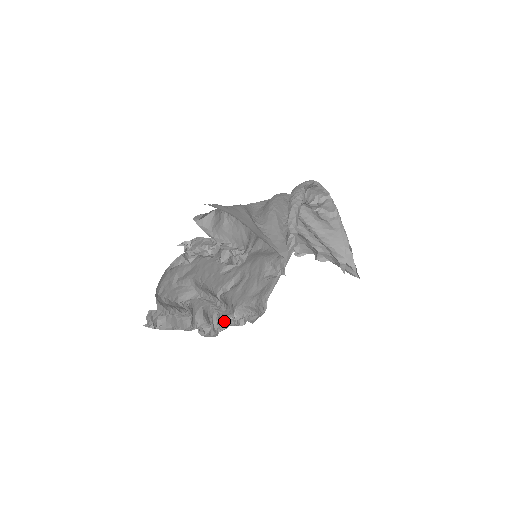
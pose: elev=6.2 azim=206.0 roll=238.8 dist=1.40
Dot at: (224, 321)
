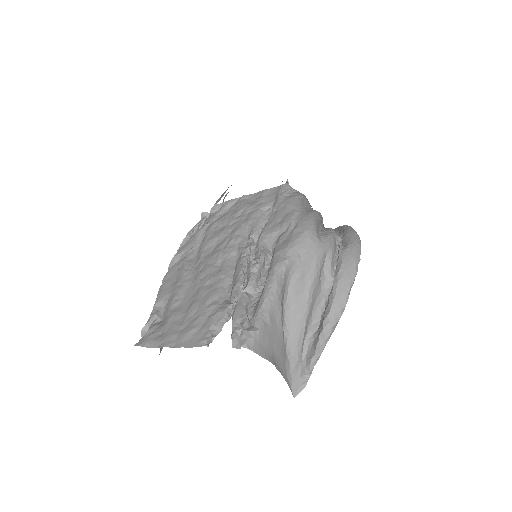
Dot at: occluded
